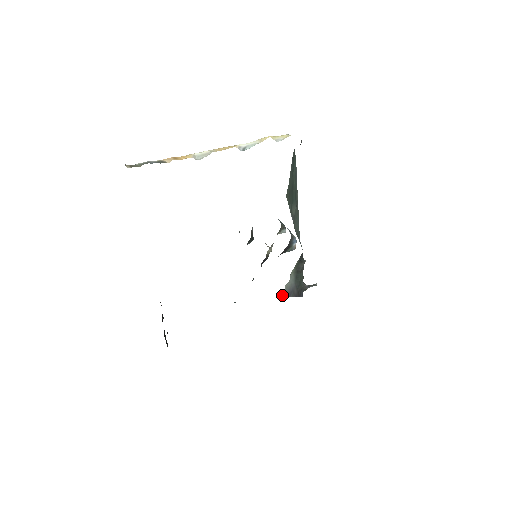
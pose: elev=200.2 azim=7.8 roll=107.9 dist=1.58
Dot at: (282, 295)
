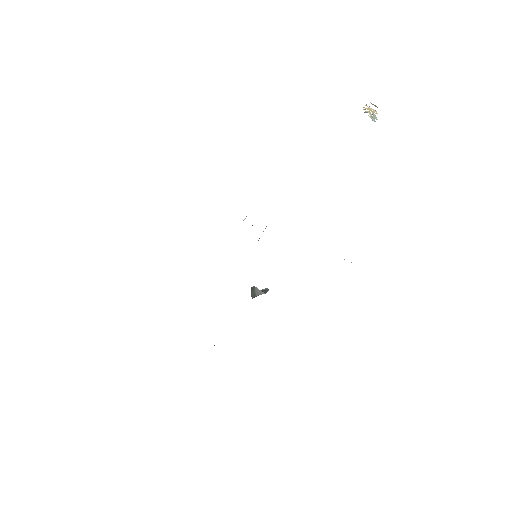
Dot at: occluded
